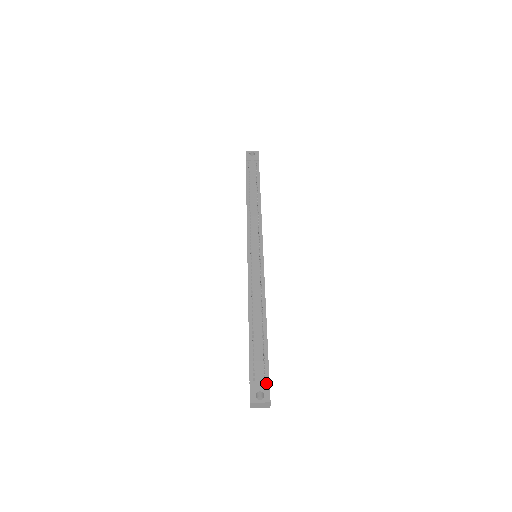
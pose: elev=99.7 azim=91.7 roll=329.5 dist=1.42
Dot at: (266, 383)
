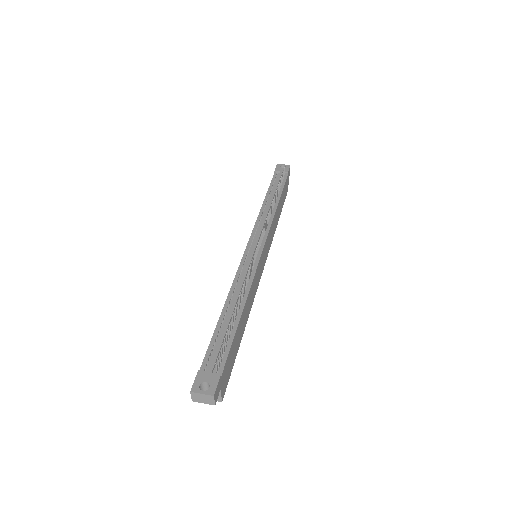
Dot at: (216, 375)
